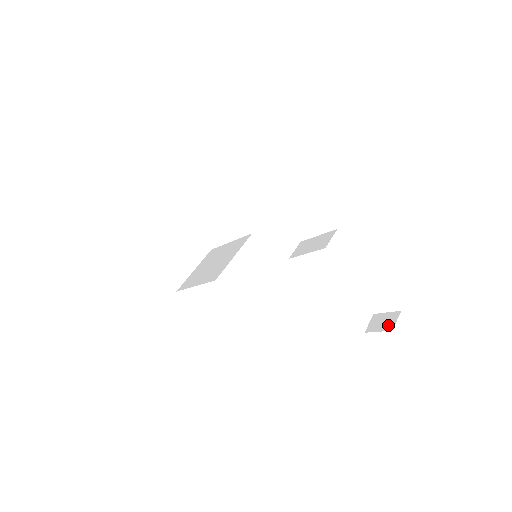
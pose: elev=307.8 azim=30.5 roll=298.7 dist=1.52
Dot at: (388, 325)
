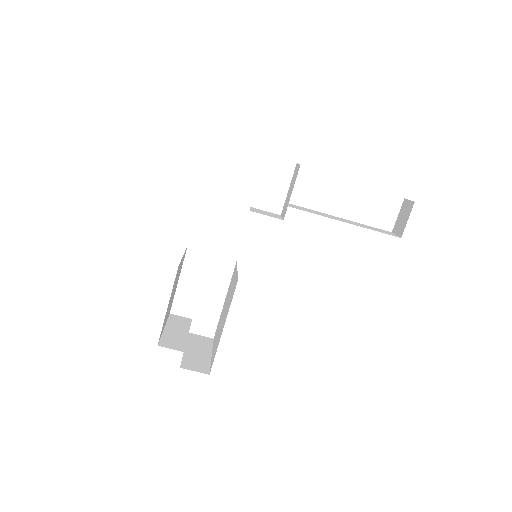
Dot at: (408, 209)
